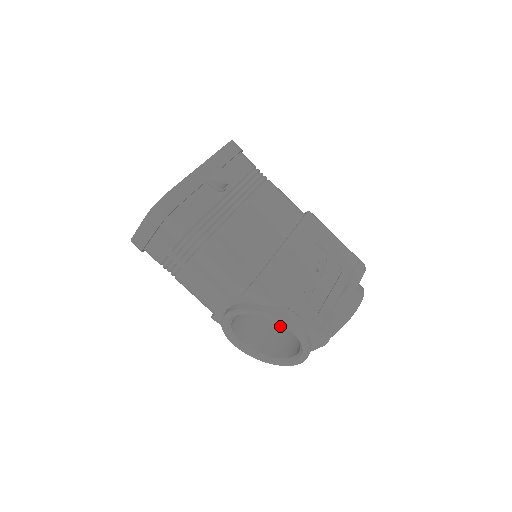
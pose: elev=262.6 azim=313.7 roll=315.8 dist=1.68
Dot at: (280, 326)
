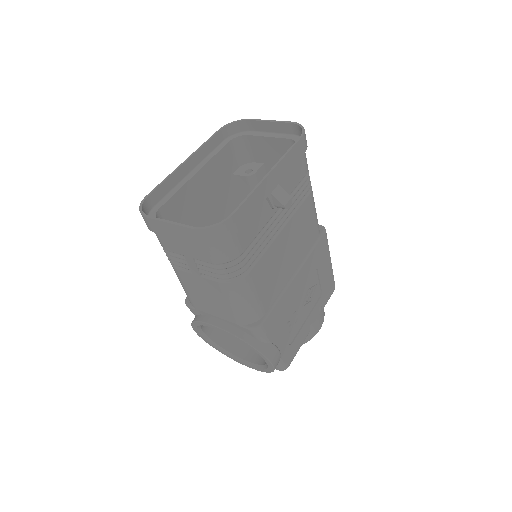
Dot at: occluded
